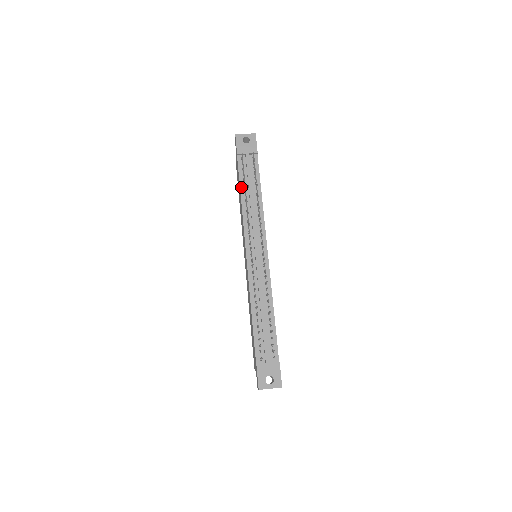
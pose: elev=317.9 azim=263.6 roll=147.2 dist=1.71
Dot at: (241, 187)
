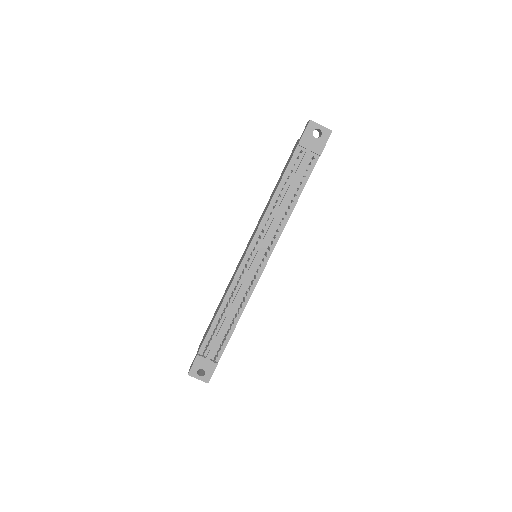
Dot at: (280, 184)
